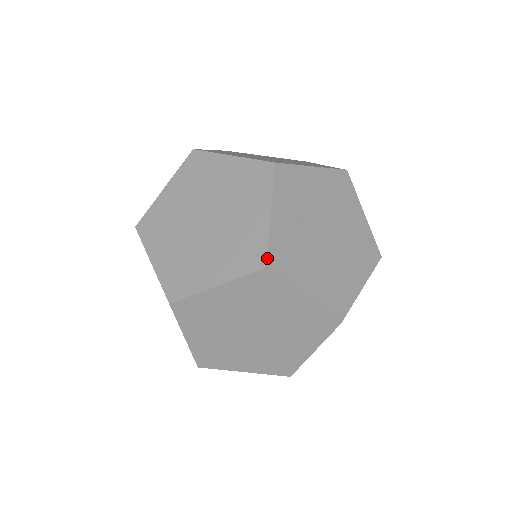
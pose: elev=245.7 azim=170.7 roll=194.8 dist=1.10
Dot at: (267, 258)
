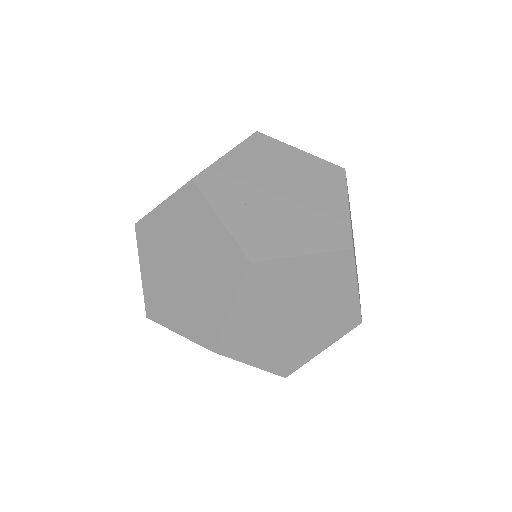
Dot at: (245, 254)
